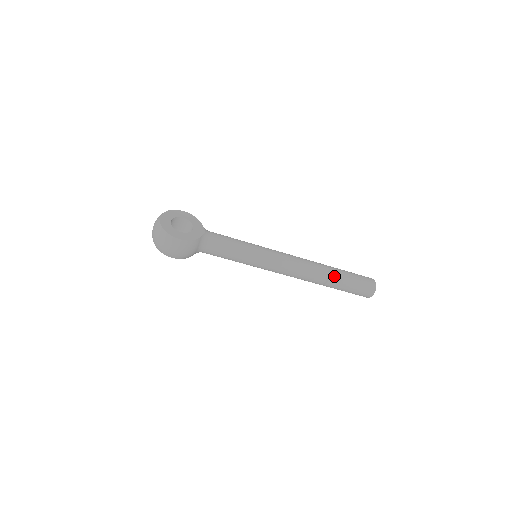
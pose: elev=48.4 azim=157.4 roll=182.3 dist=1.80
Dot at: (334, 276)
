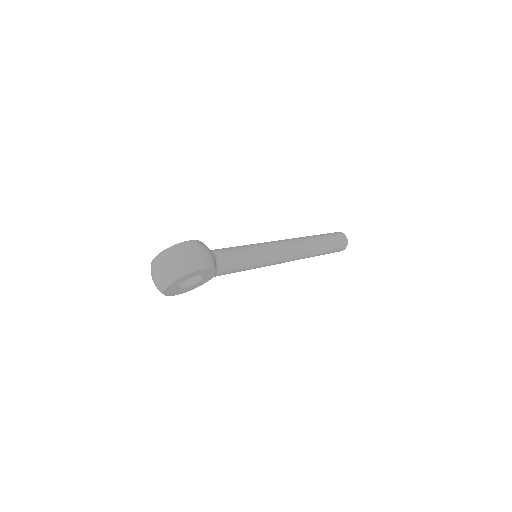
Dot at: (313, 236)
